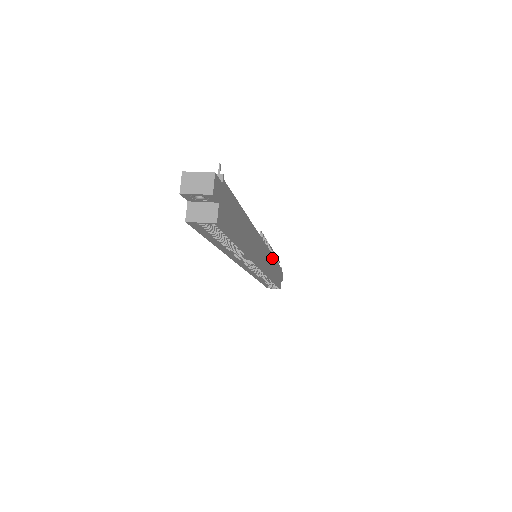
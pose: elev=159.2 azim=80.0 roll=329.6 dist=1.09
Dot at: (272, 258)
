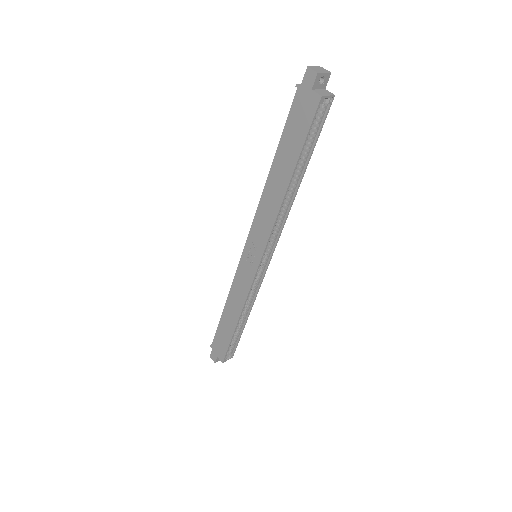
Dot at: occluded
